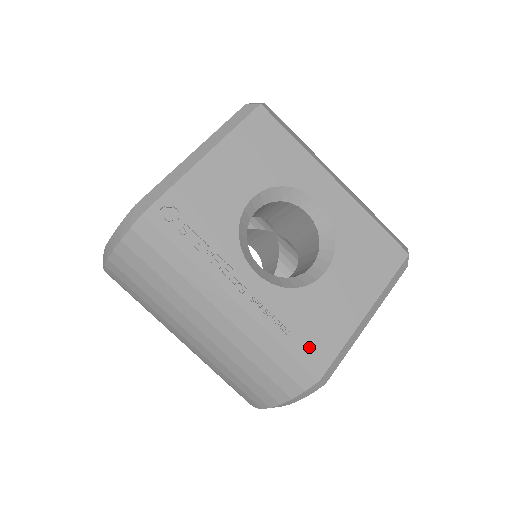
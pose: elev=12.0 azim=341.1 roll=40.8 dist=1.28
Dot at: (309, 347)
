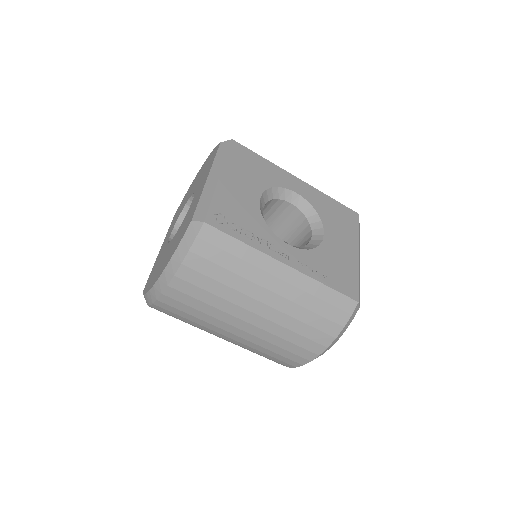
Dot at: (342, 283)
